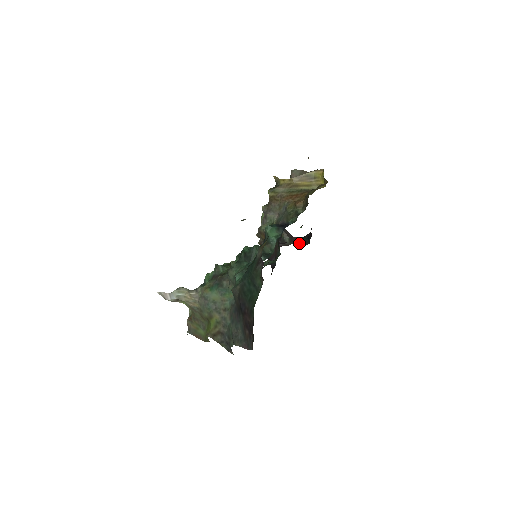
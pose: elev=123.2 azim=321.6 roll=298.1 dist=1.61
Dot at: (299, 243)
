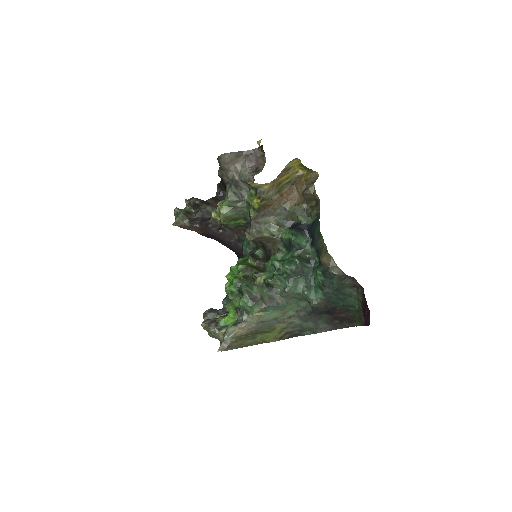
Dot at: occluded
